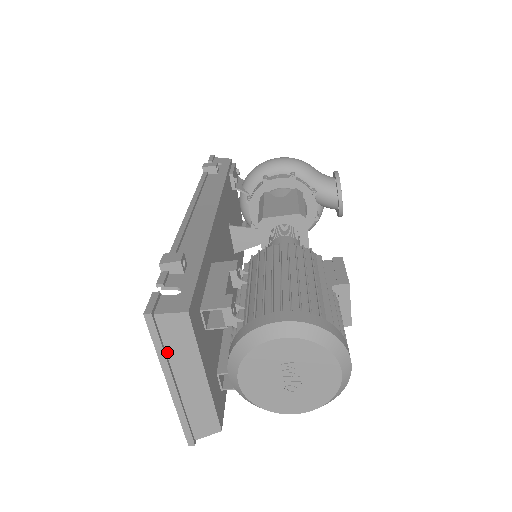
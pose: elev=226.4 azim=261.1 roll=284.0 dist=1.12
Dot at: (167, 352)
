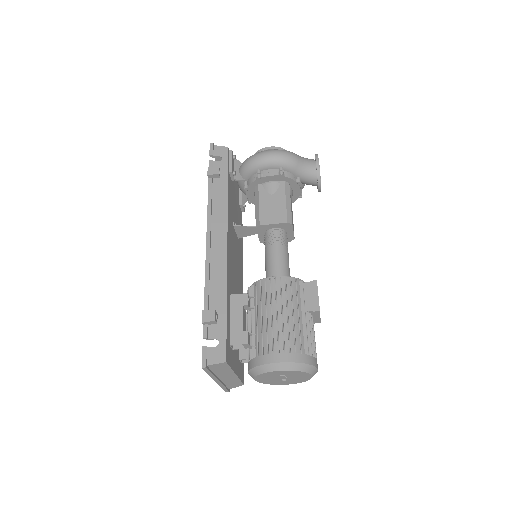
Dot at: (214, 373)
